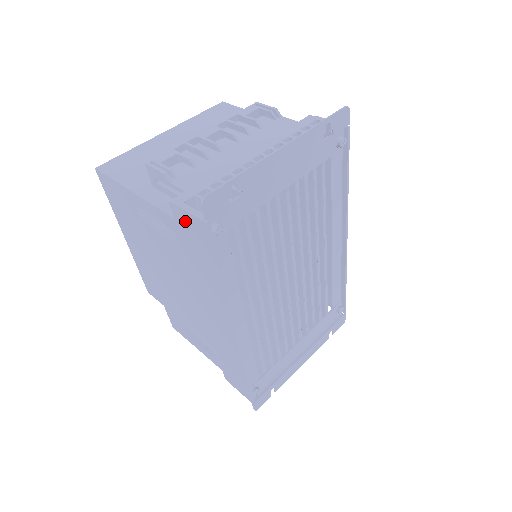
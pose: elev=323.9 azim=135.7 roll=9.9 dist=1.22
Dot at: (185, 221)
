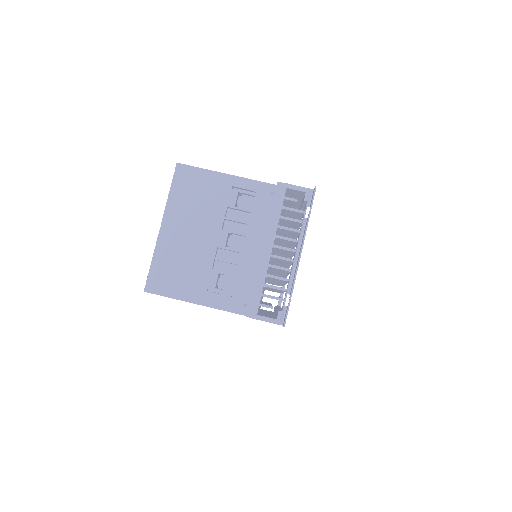
Dot at: occluded
